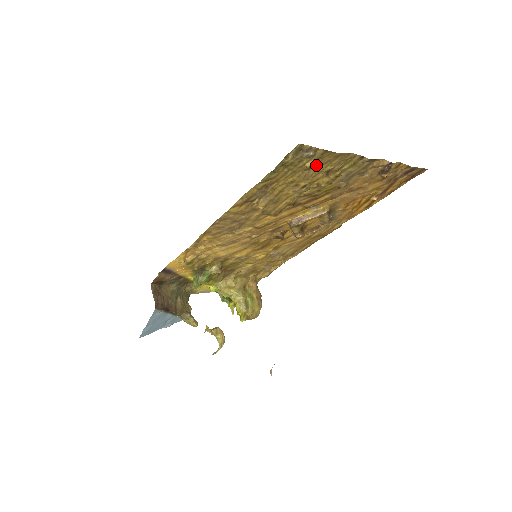
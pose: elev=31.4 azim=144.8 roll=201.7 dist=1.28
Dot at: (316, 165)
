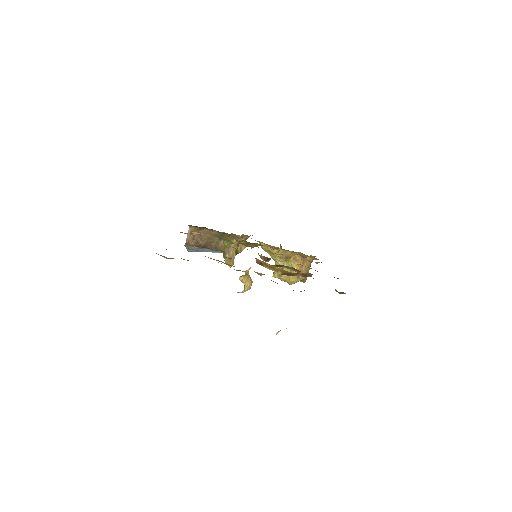
Dot at: occluded
